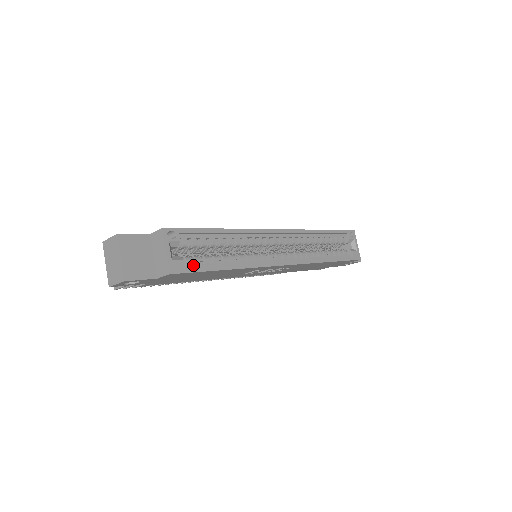
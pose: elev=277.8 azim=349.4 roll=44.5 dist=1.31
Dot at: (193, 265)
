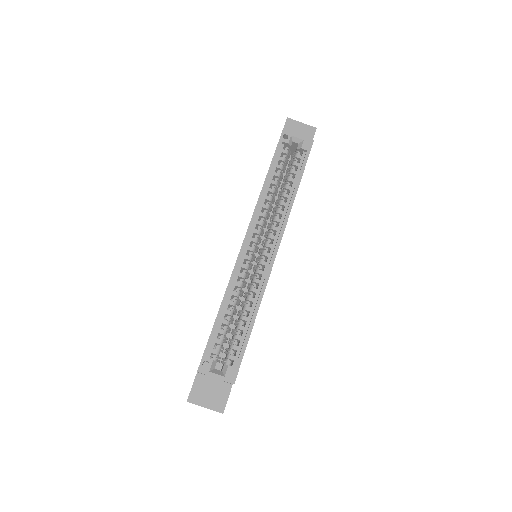
Dot at: (236, 355)
